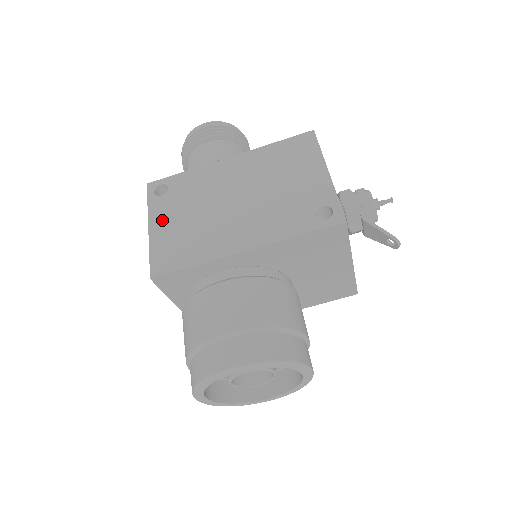
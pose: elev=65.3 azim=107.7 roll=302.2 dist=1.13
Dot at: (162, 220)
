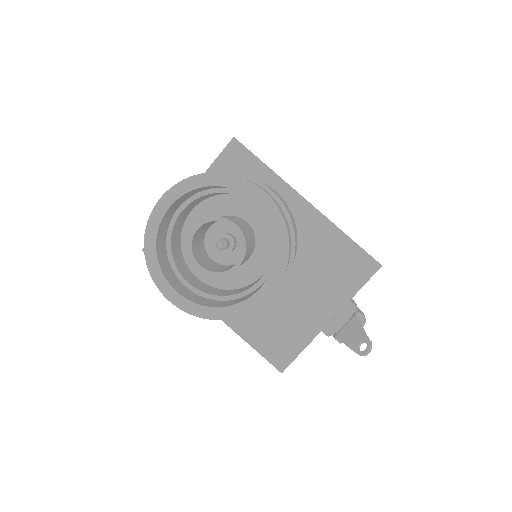
Dot at: occluded
